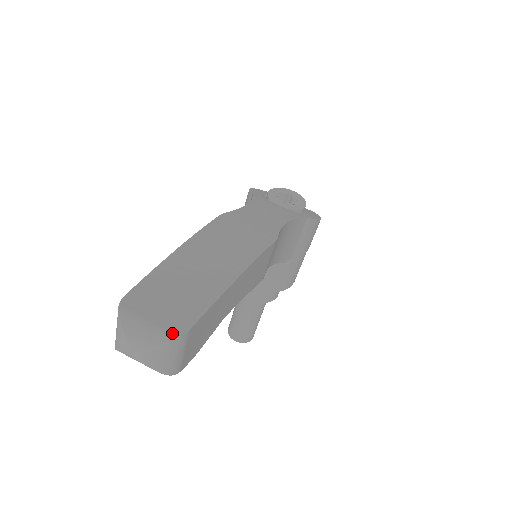
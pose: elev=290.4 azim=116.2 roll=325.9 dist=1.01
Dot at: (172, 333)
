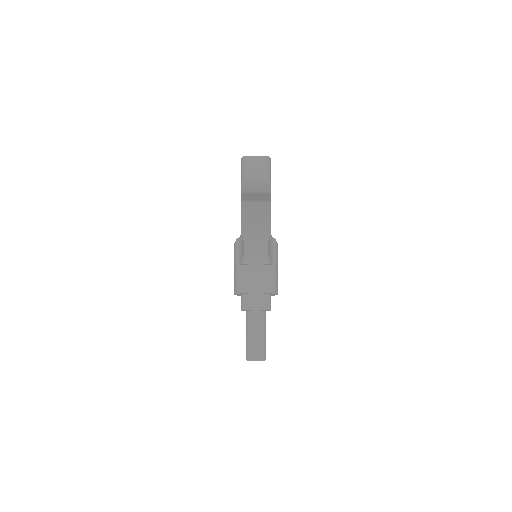
Dot at: (266, 156)
